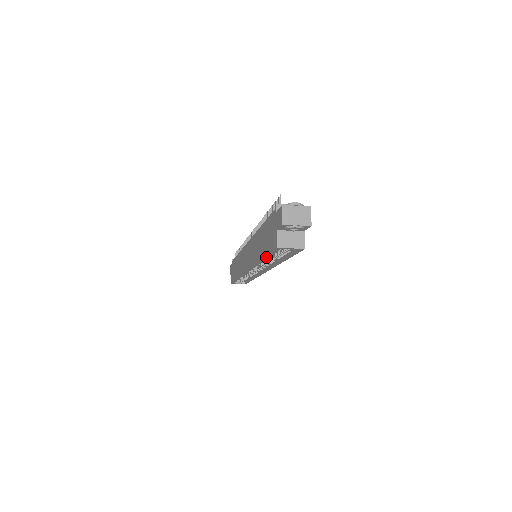
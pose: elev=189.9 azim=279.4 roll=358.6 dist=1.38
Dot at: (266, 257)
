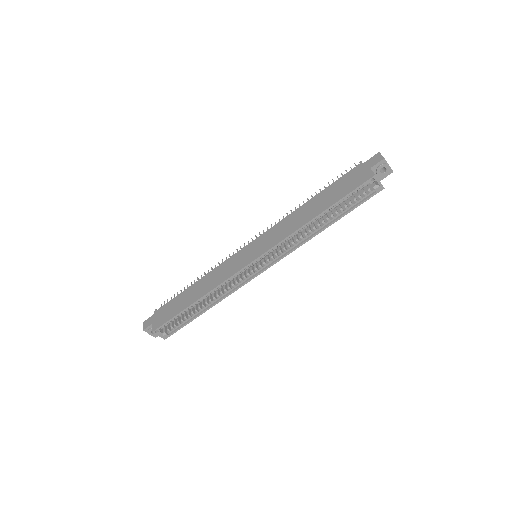
Dot at: (335, 204)
